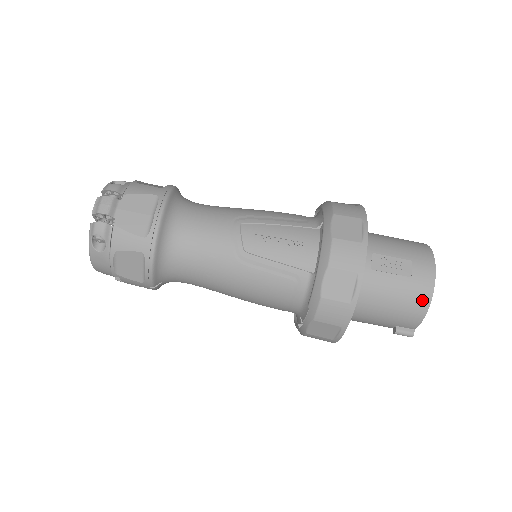
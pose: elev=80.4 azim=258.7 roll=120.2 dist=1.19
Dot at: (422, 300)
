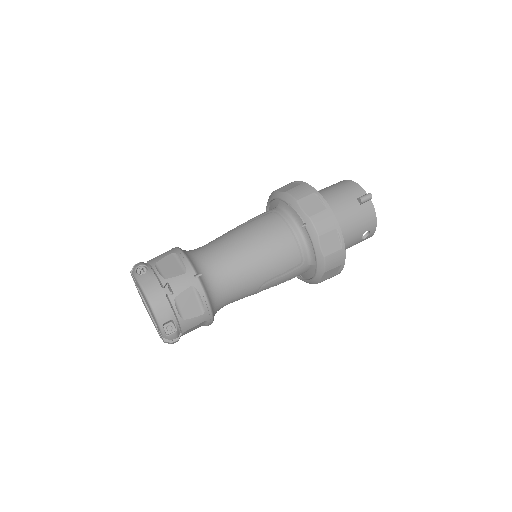
Dot at: (344, 182)
